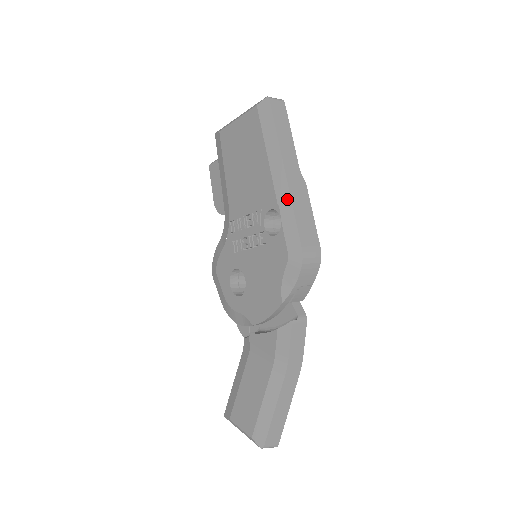
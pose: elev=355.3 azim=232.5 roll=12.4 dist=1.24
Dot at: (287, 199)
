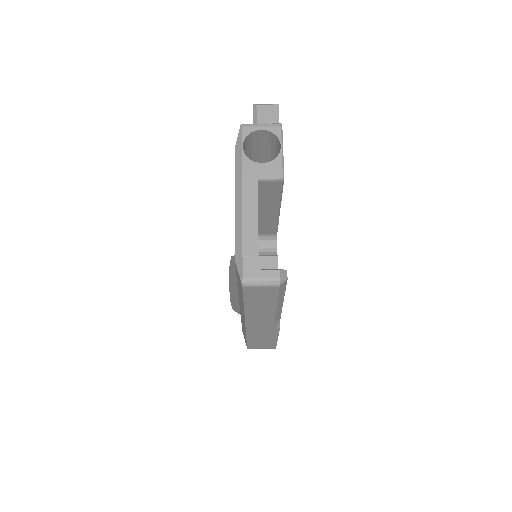
Dot at: (244, 329)
